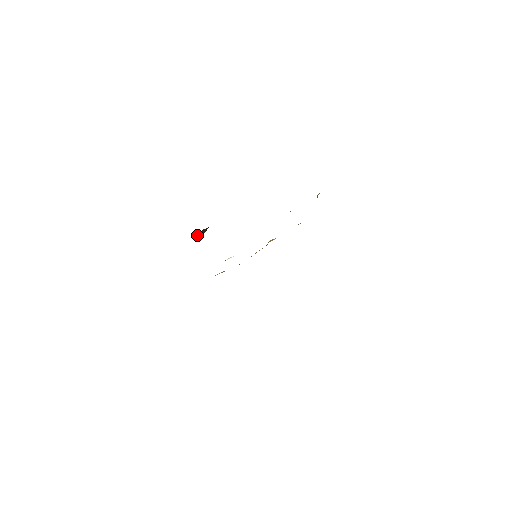
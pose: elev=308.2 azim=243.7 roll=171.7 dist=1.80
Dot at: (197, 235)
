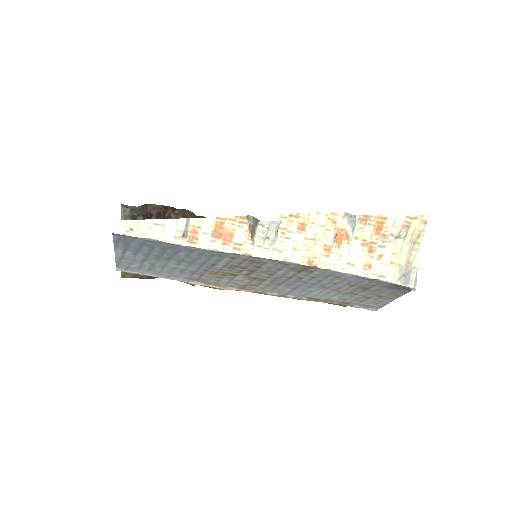
Dot at: occluded
